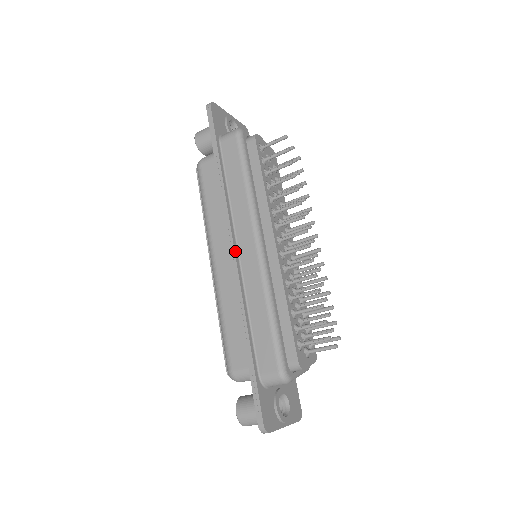
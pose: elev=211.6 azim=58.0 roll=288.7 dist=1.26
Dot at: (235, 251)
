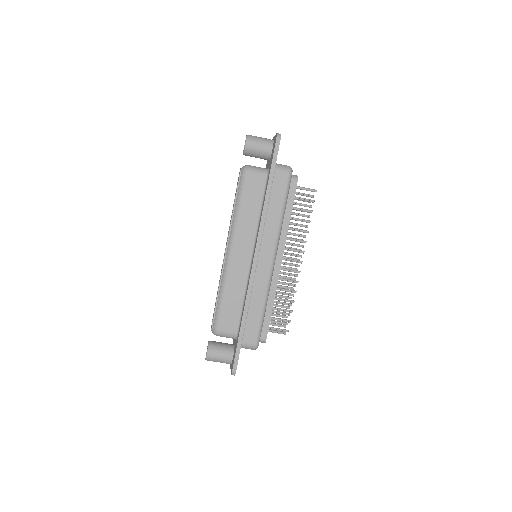
Dot at: (257, 259)
